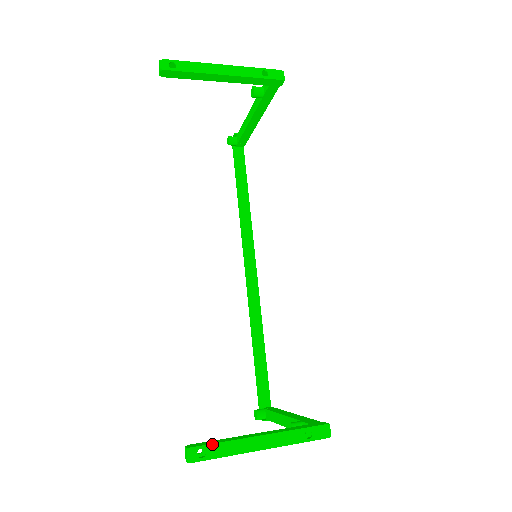
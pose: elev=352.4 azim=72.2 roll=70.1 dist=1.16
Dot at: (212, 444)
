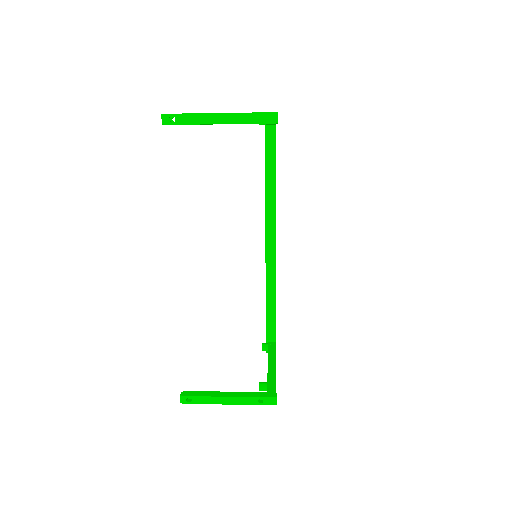
Dot at: (196, 396)
